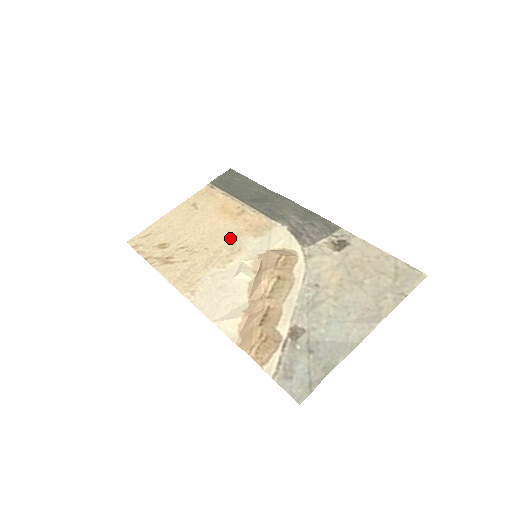
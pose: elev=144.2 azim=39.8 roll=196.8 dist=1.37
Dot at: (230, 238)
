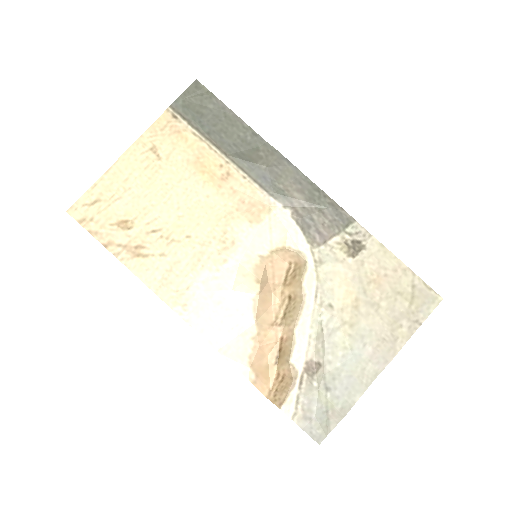
Dot at: (218, 221)
